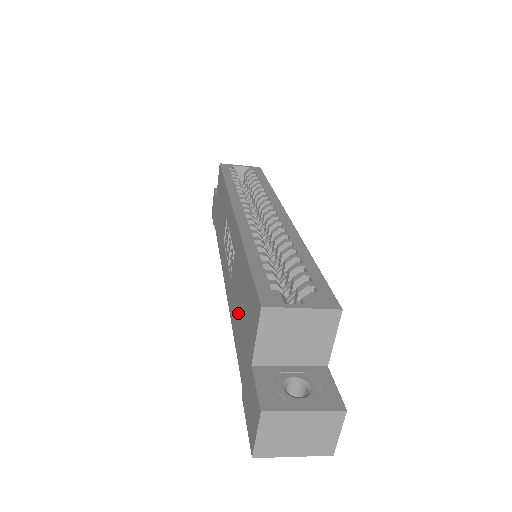
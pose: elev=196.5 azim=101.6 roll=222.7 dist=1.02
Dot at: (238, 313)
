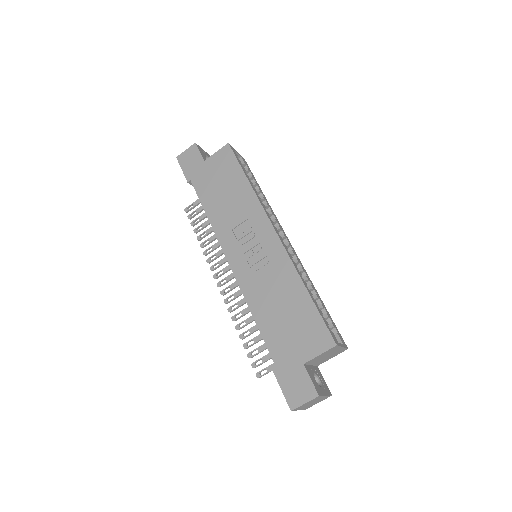
Dot at: (275, 315)
